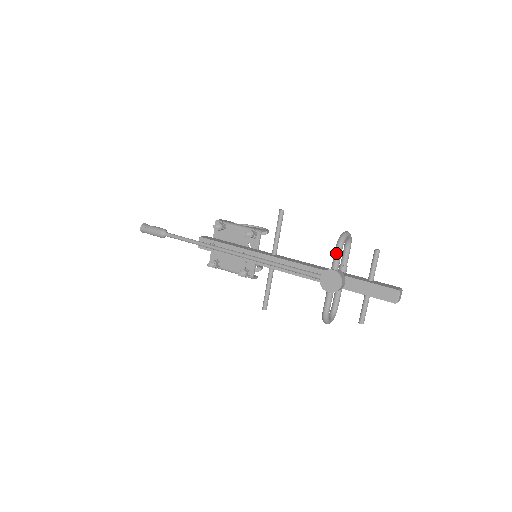
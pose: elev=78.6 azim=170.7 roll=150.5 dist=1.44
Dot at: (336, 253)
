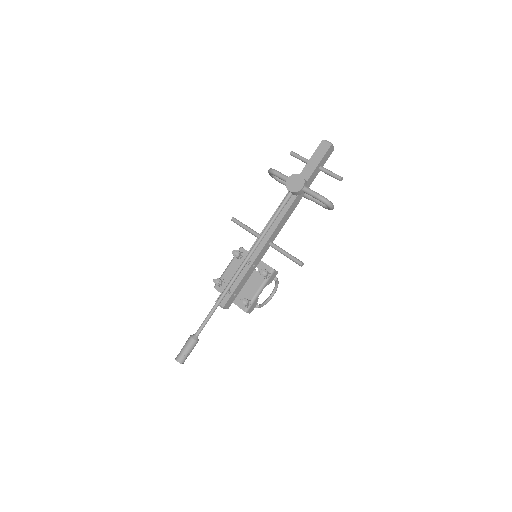
Dot at: (277, 174)
